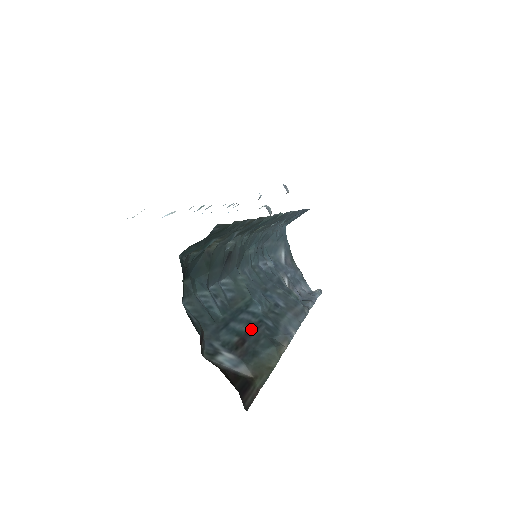
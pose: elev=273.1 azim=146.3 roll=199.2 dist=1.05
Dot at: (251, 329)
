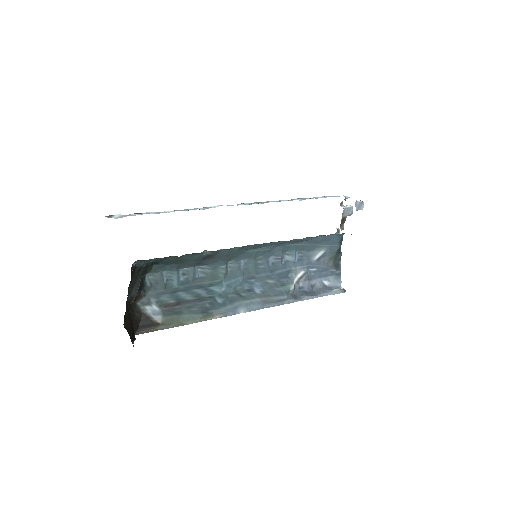
Dot at: (194, 300)
